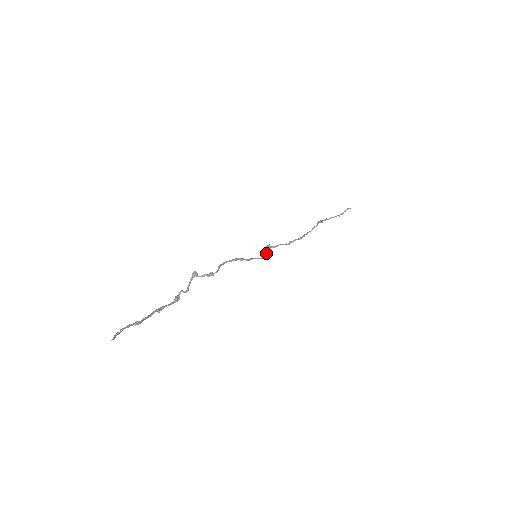
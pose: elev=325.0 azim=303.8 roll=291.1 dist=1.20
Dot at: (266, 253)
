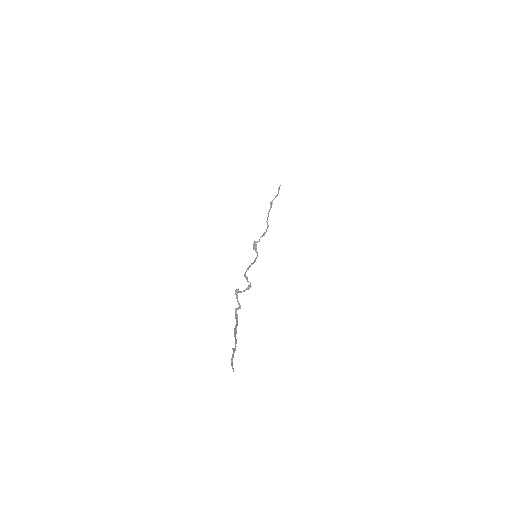
Dot at: (256, 249)
